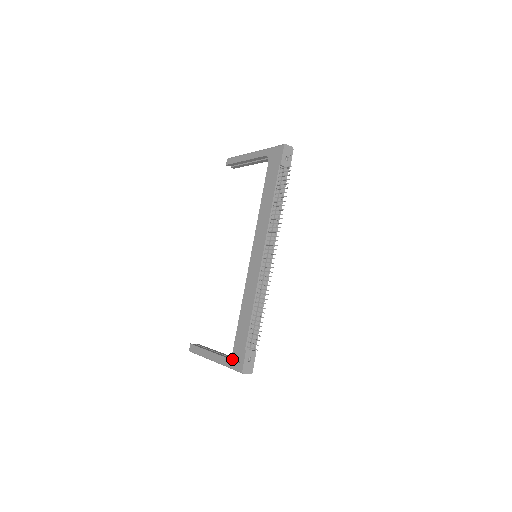
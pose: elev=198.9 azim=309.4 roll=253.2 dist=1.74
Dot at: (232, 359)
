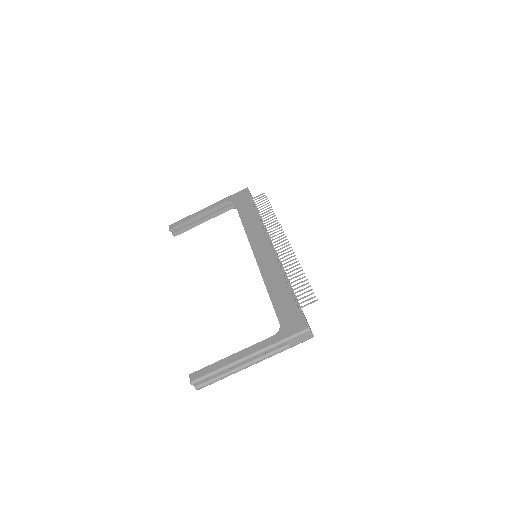
Dot at: (284, 329)
